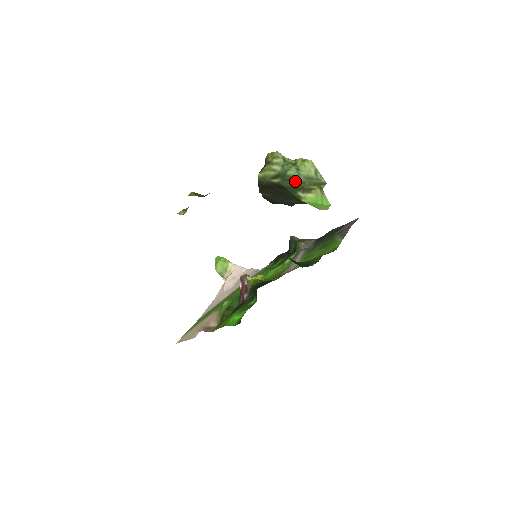
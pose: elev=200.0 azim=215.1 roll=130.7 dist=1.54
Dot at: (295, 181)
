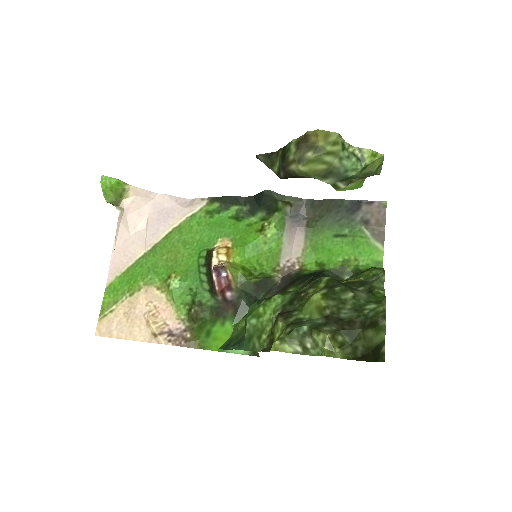
Dot at: occluded
